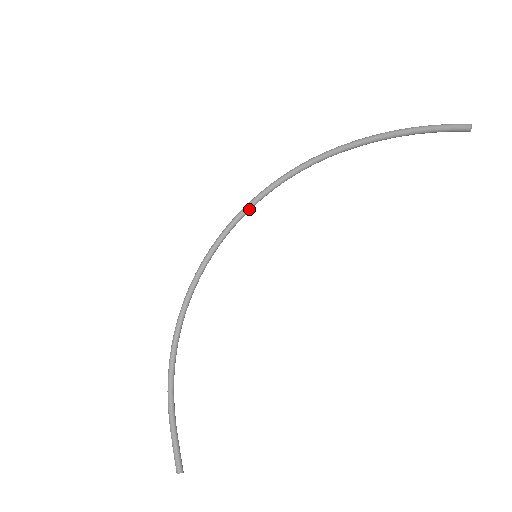
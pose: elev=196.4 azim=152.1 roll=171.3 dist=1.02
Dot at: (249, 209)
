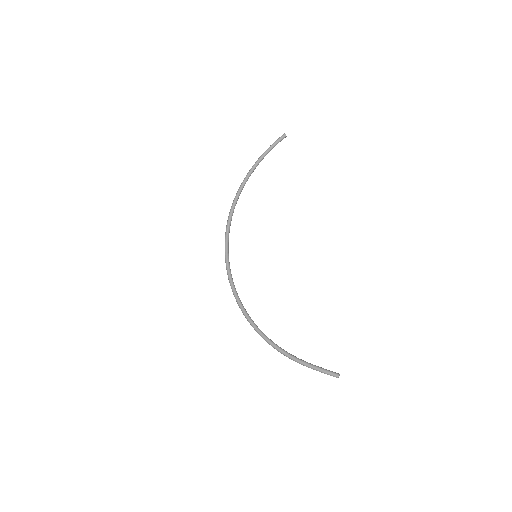
Dot at: (228, 244)
